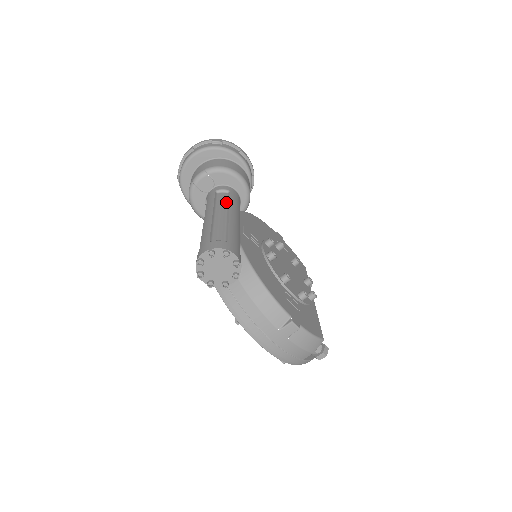
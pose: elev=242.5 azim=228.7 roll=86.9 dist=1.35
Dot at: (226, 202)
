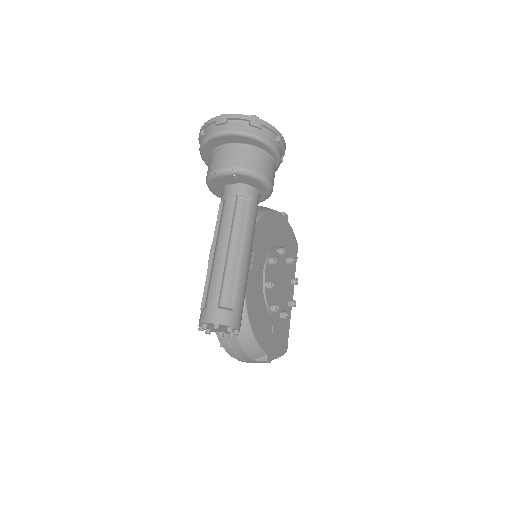
Dot at: (244, 222)
